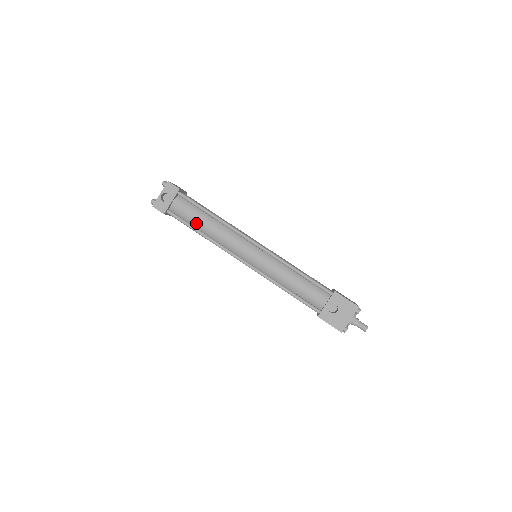
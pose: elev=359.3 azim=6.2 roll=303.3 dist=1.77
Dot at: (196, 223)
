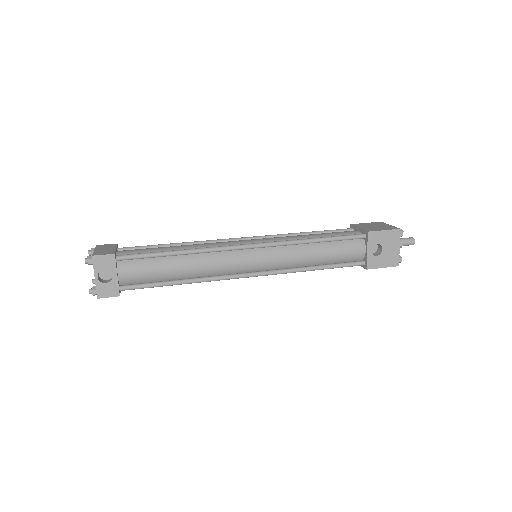
Dot at: (166, 276)
